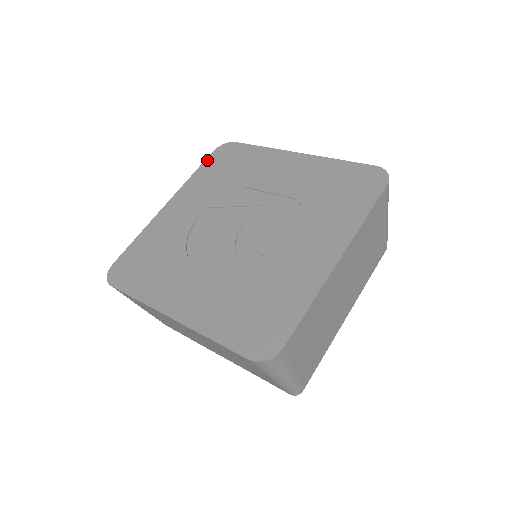
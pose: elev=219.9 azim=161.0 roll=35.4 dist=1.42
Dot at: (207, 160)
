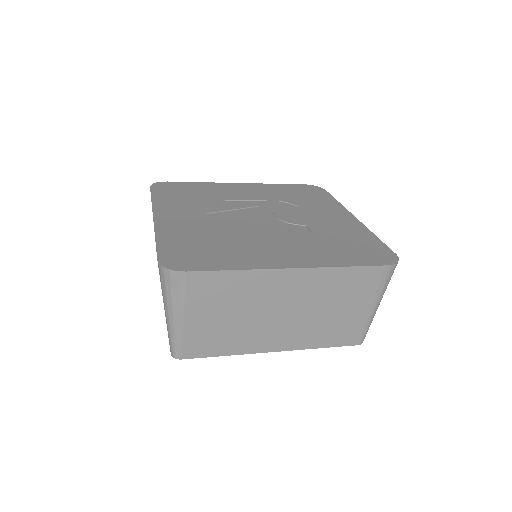
Dot at: (153, 191)
